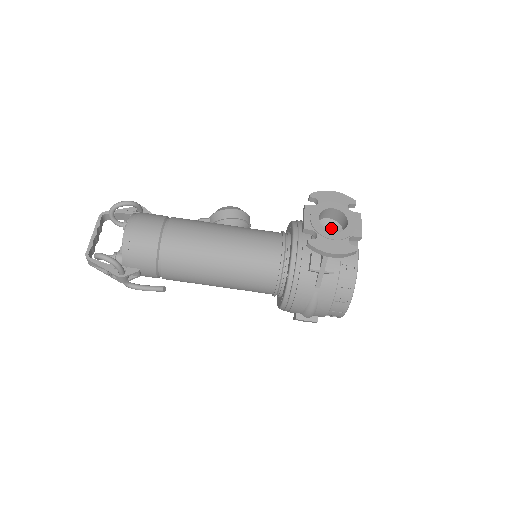
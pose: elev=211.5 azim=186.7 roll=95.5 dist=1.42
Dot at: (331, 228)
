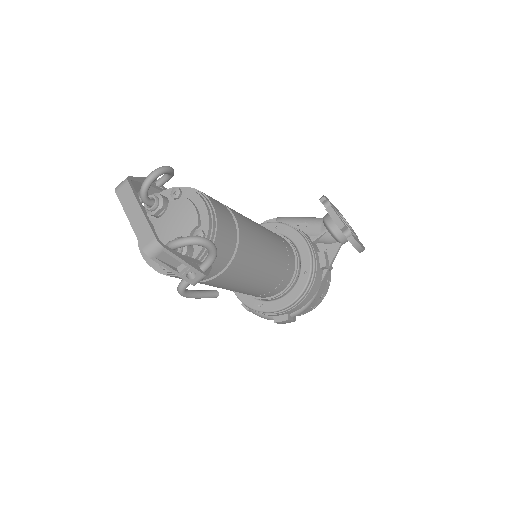
Dot at: occluded
